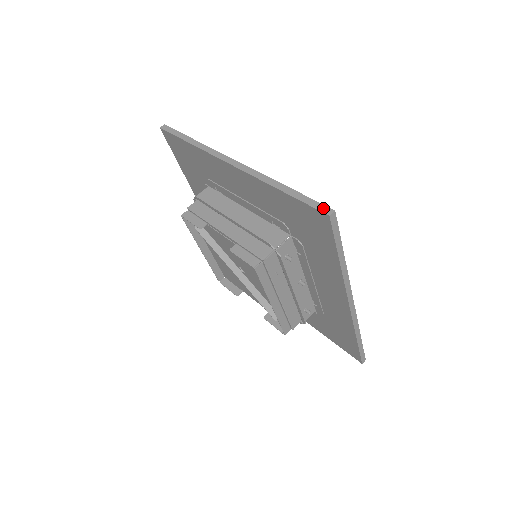
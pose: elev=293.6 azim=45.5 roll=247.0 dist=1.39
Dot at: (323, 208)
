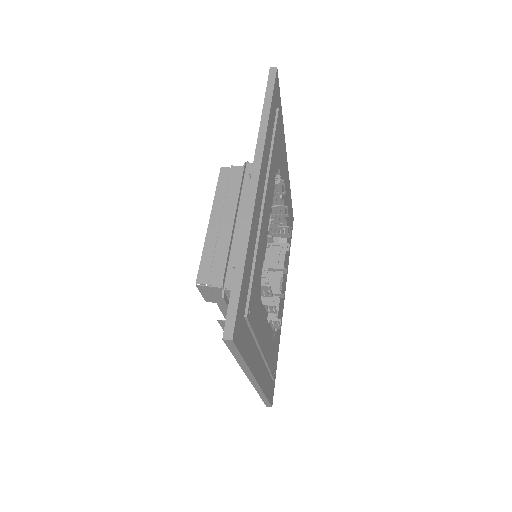
Dot at: occluded
